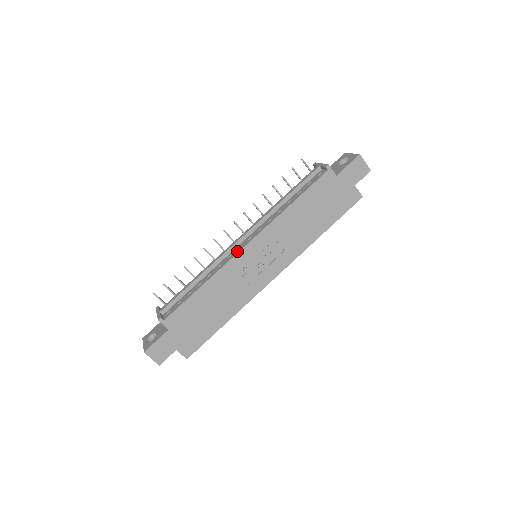
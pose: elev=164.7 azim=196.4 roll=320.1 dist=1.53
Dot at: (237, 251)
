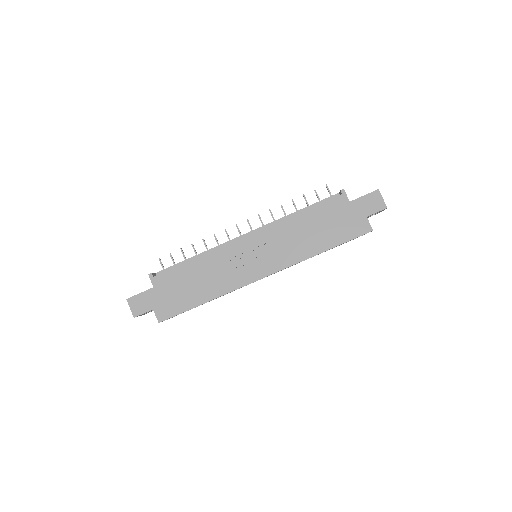
Dot at: (237, 240)
